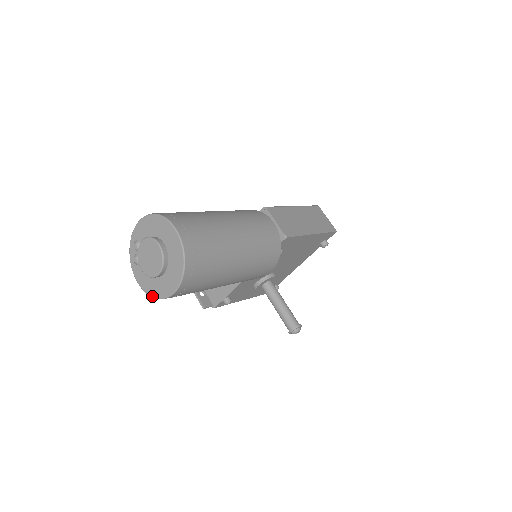
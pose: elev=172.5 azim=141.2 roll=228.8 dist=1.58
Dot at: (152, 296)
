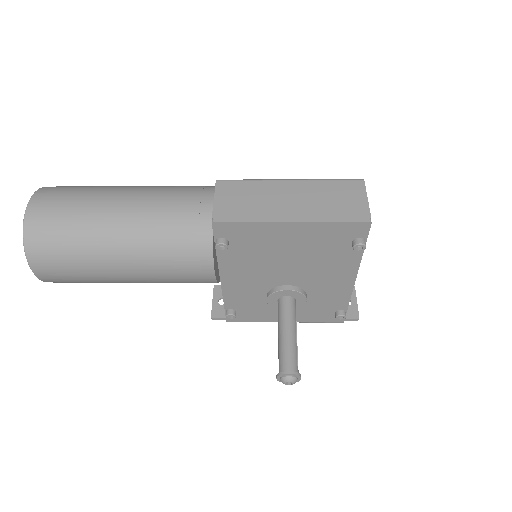
Dot at: occluded
